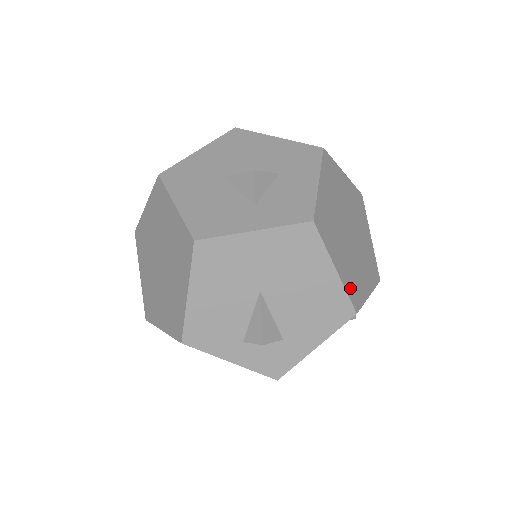
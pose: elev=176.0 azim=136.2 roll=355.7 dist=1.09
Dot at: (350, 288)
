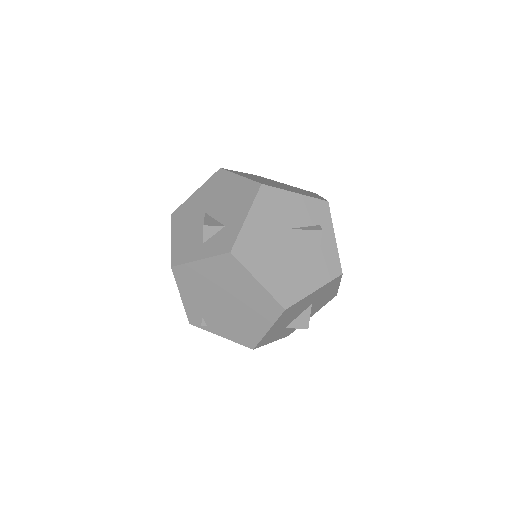
Dot at: occluded
